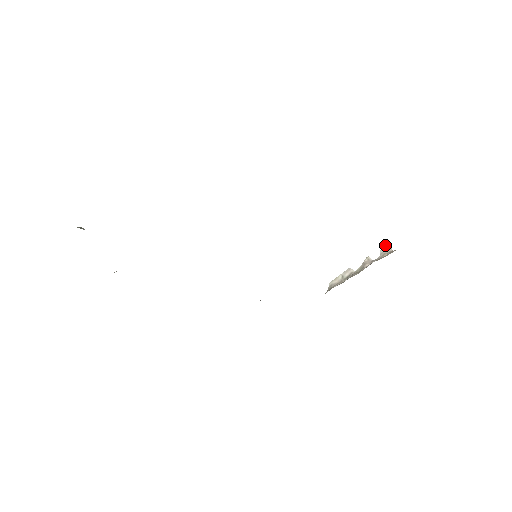
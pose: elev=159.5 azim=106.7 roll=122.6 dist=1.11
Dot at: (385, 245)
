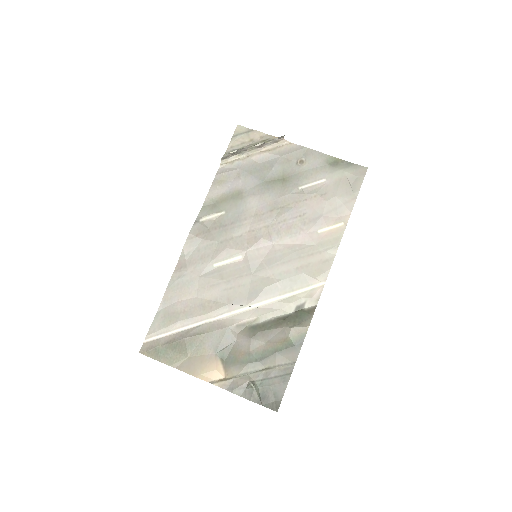
Dot at: (280, 137)
